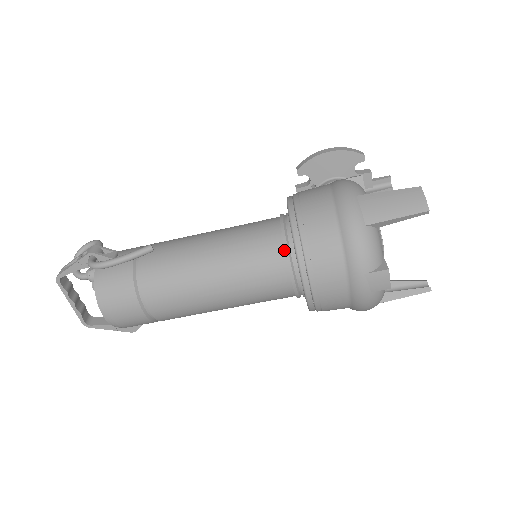
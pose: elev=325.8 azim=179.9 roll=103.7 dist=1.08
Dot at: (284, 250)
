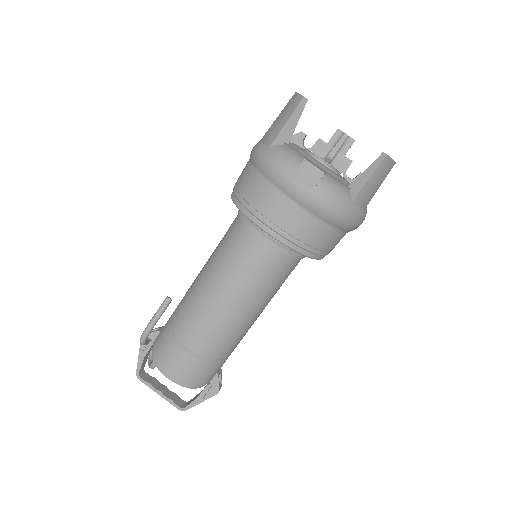
Dot at: (244, 222)
